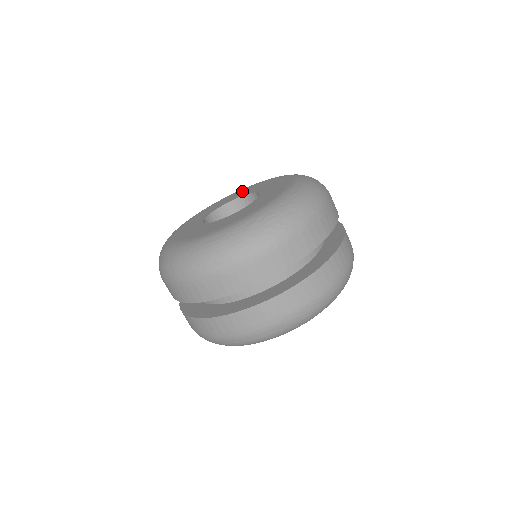
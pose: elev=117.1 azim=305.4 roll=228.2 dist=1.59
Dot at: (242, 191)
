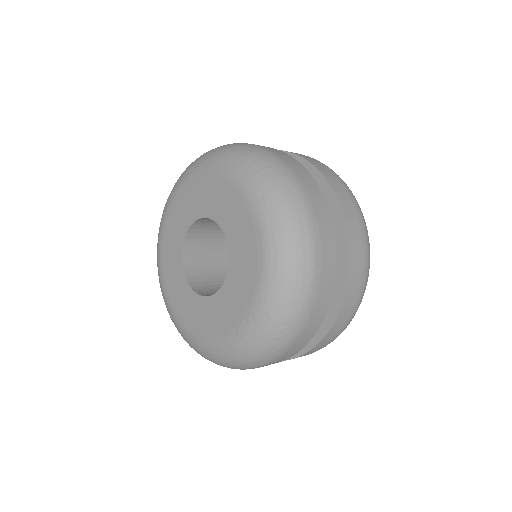
Dot at: (192, 194)
